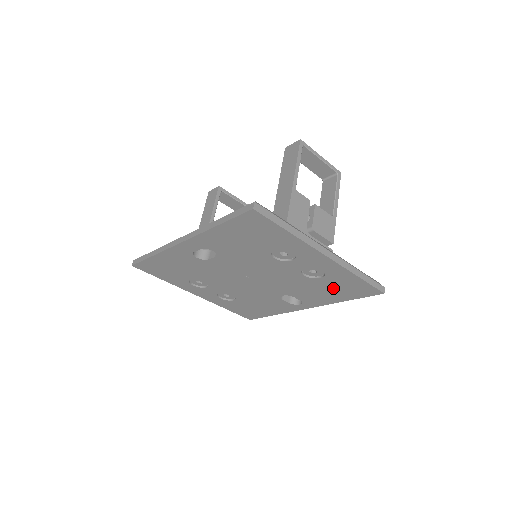
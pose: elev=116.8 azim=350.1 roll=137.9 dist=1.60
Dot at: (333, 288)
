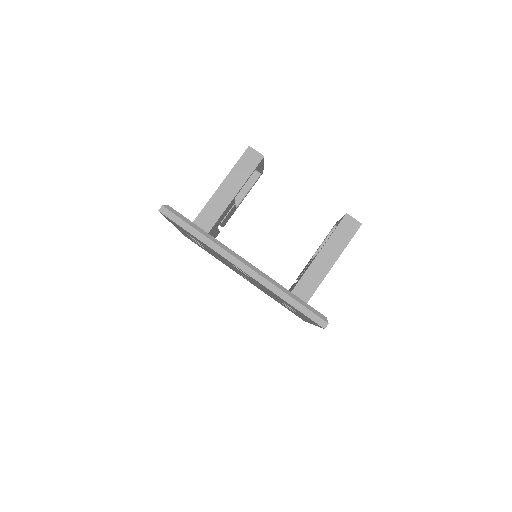
Dot at: (283, 305)
